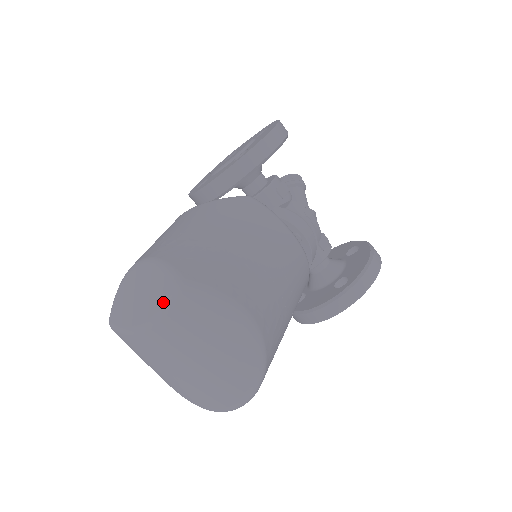
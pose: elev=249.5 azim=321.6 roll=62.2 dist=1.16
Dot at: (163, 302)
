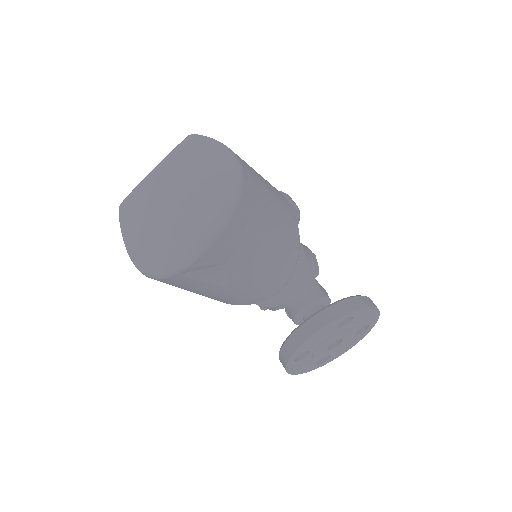
Dot at: (174, 148)
